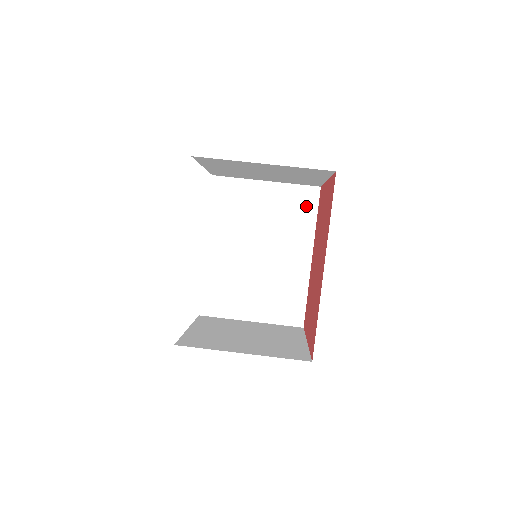
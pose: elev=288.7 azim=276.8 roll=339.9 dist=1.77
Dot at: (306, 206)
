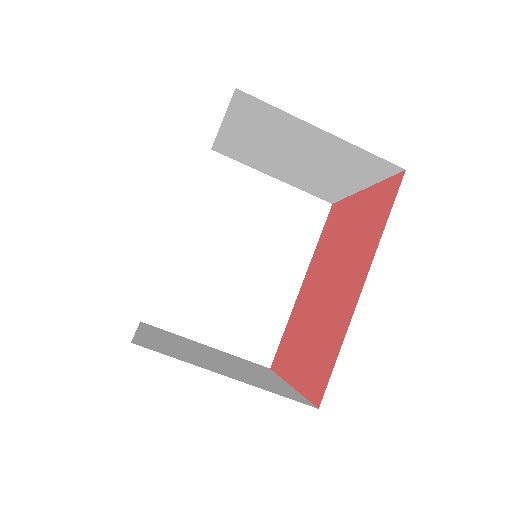
Dot at: (311, 221)
